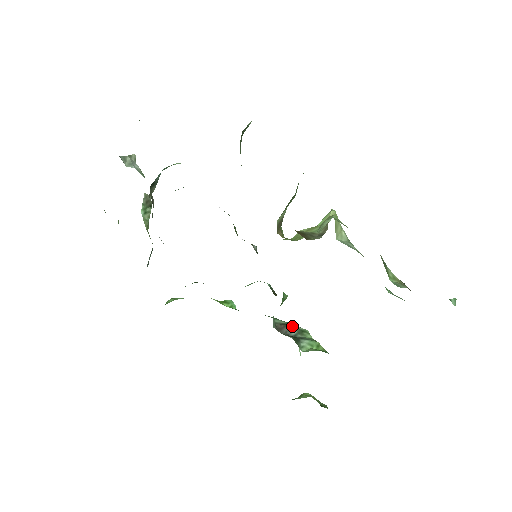
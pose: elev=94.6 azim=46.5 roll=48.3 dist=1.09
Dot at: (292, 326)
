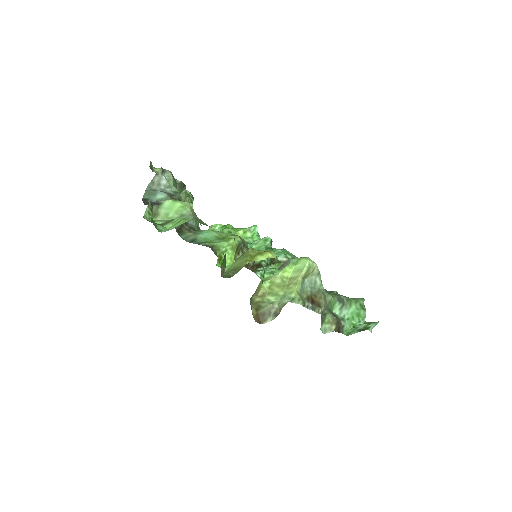
Dot at: occluded
